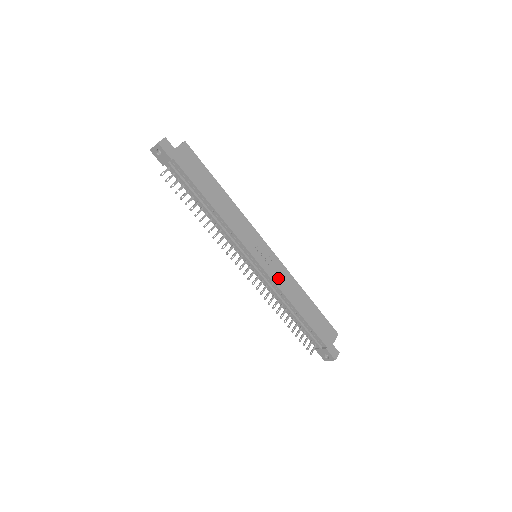
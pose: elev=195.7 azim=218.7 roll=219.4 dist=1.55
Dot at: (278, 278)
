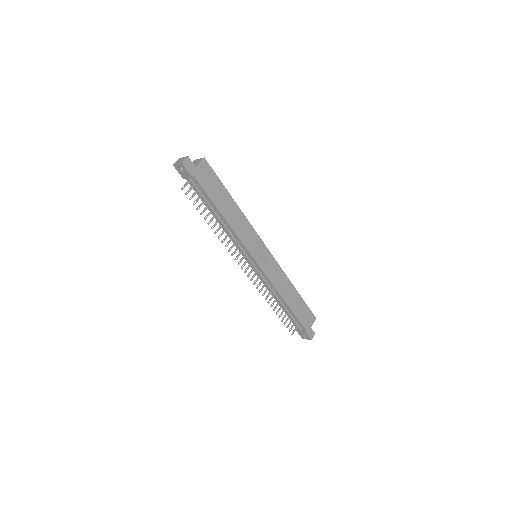
Dot at: (273, 276)
